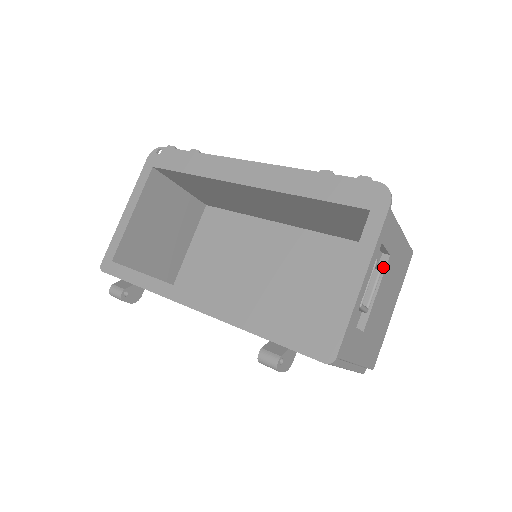
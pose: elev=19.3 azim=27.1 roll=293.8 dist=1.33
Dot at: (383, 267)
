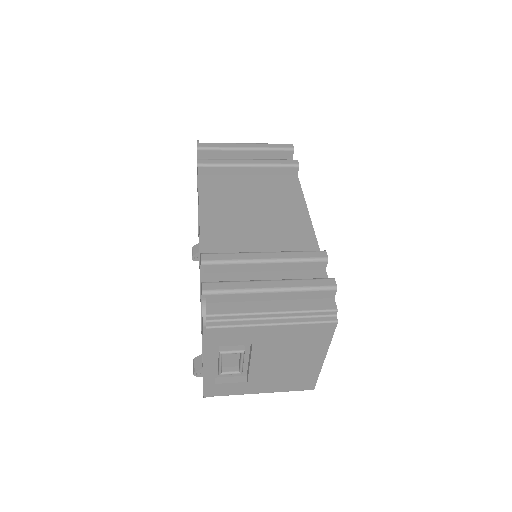
Dot at: (251, 349)
